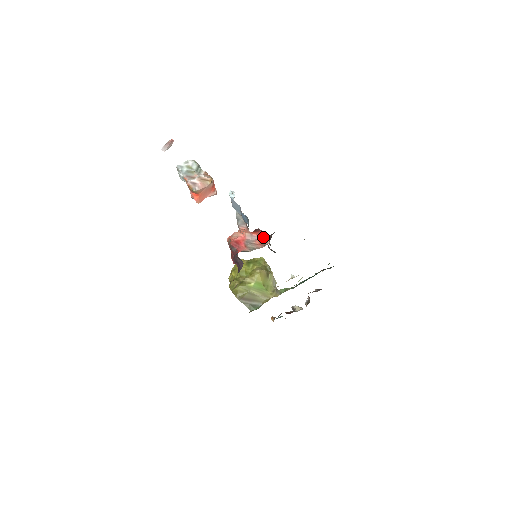
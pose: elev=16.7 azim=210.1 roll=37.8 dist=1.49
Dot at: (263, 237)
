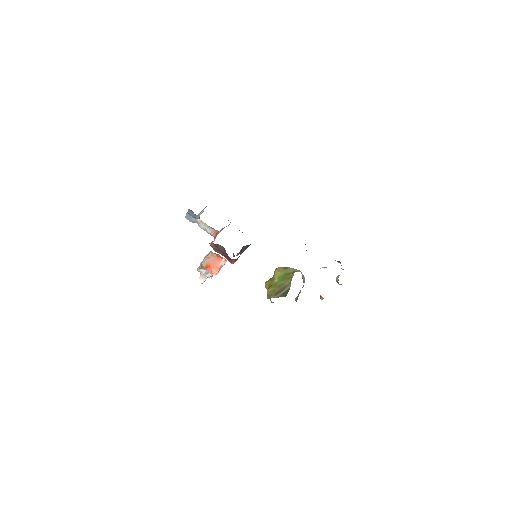
Dot at: occluded
